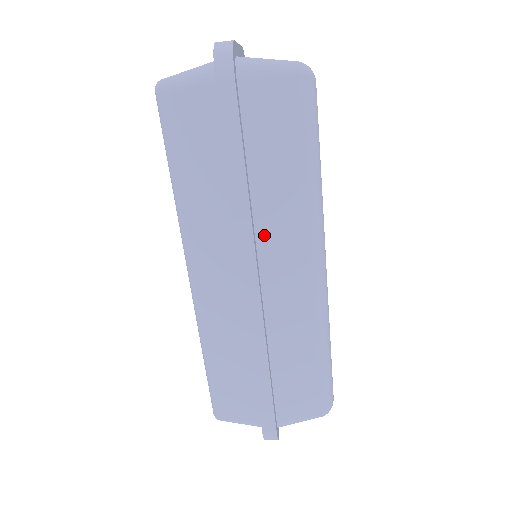
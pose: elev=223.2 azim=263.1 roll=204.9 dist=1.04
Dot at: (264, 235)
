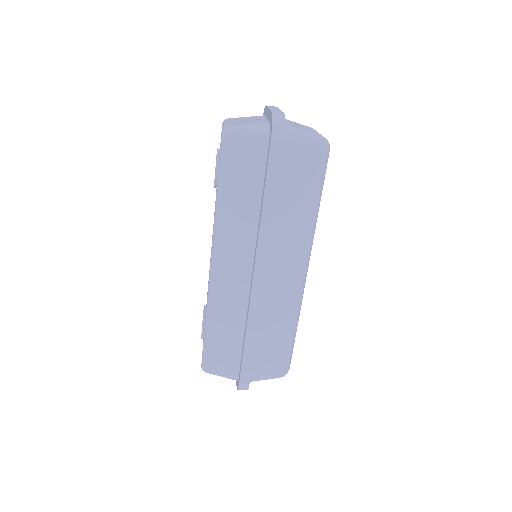
Dot at: (274, 245)
